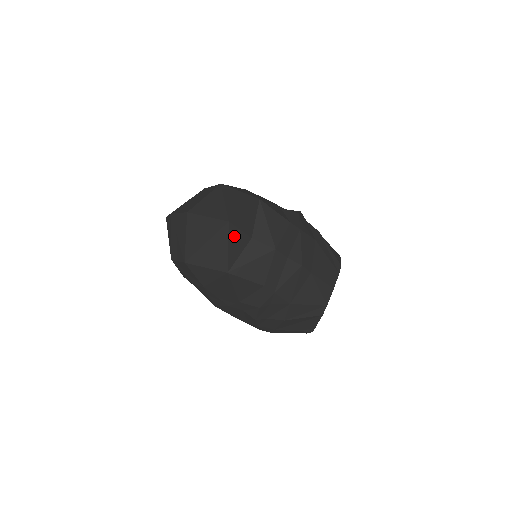
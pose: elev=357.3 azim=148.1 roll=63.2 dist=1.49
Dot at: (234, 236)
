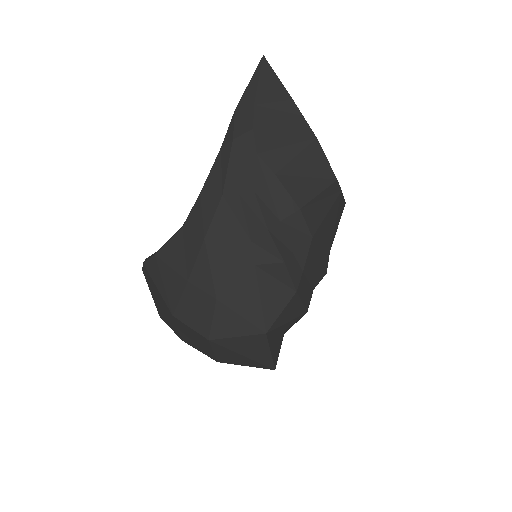
Dot at: occluded
